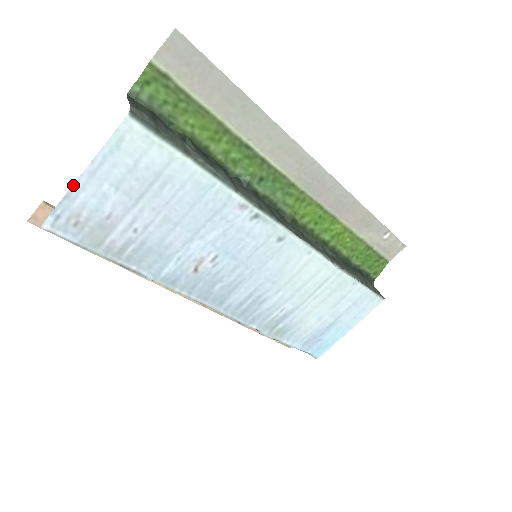
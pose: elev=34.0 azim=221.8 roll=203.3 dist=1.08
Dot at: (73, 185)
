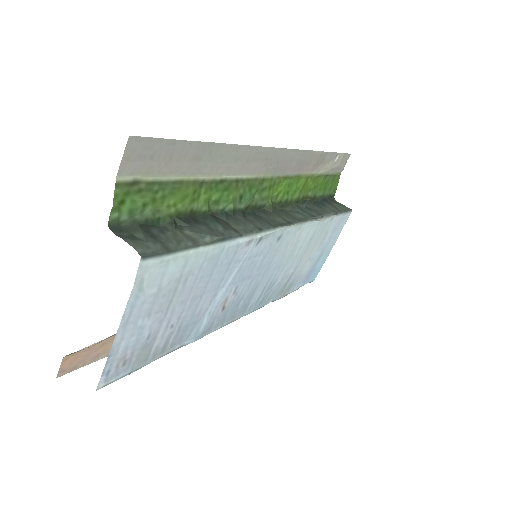
Dot at: (112, 344)
